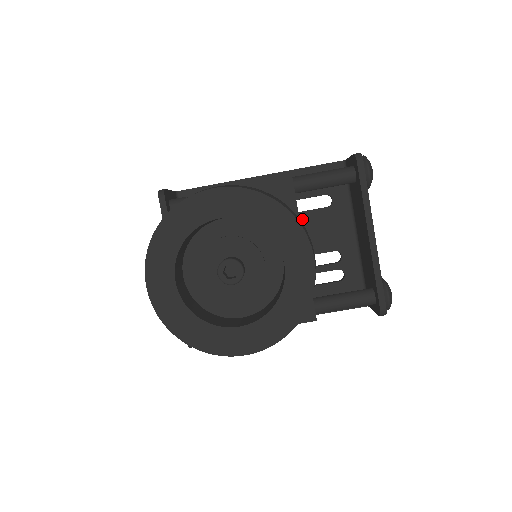
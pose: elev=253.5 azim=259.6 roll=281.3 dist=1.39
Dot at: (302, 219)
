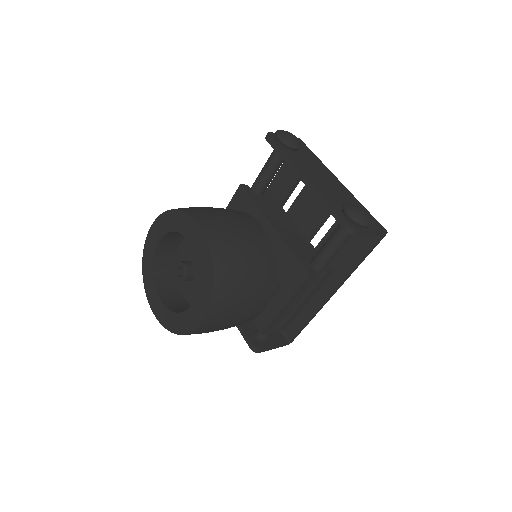
Dot at: (296, 207)
